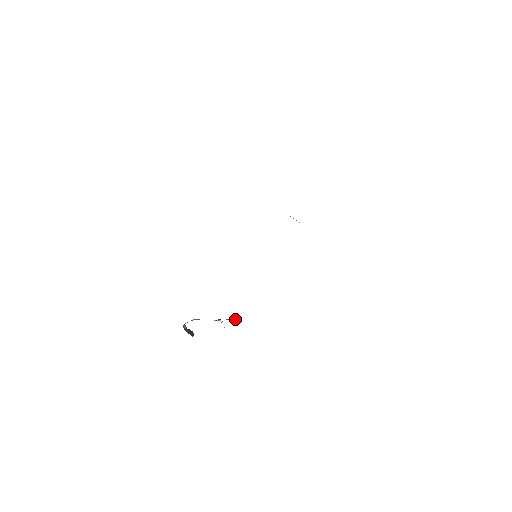
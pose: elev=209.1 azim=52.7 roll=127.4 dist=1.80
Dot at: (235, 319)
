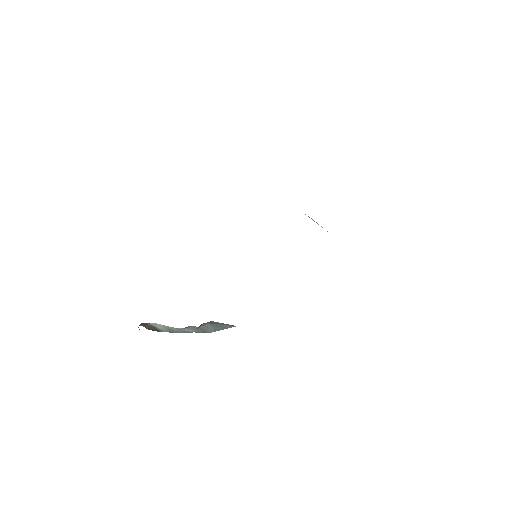
Dot at: (215, 327)
